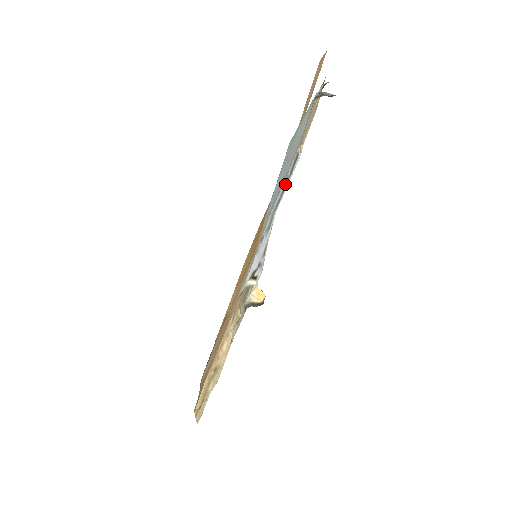
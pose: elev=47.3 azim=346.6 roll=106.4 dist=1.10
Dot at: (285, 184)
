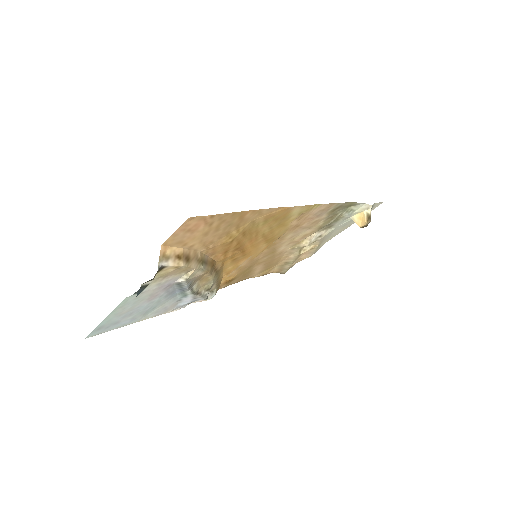
Dot at: (180, 288)
